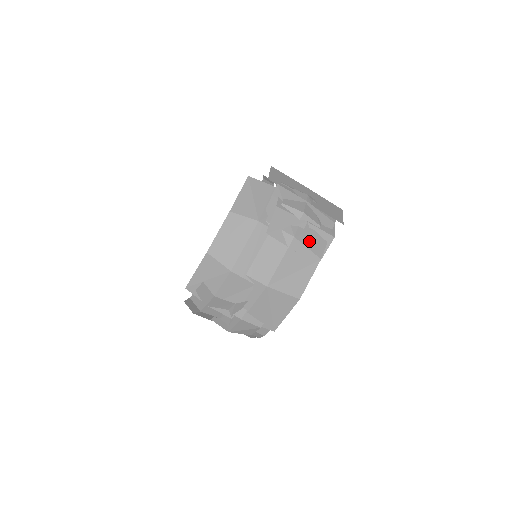
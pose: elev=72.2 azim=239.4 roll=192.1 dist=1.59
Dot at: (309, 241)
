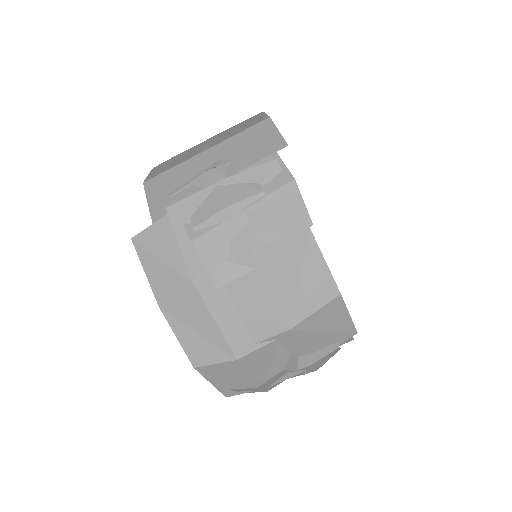
Dot at: (271, 228)
